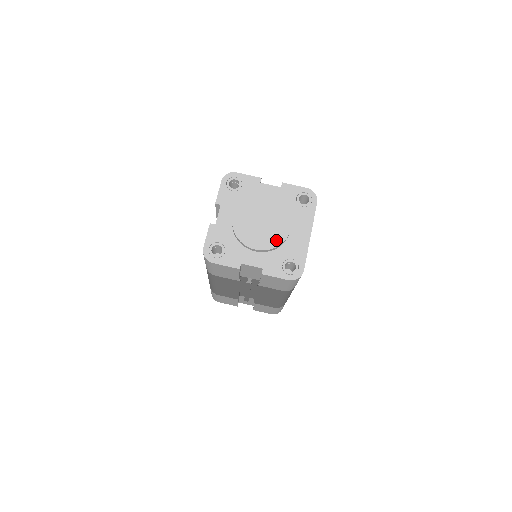
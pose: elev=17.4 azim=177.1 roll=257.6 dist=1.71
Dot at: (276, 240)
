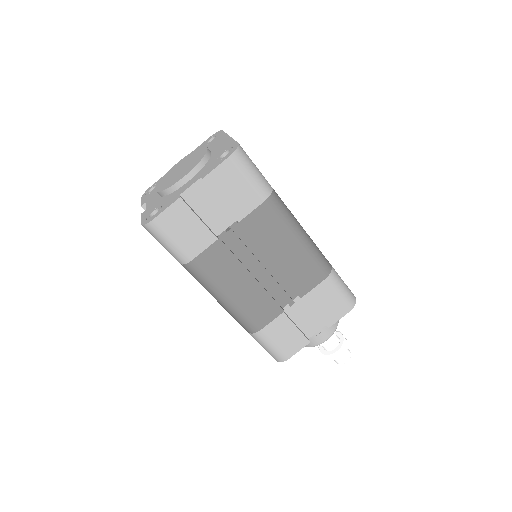
Dot at: (198, 159)
